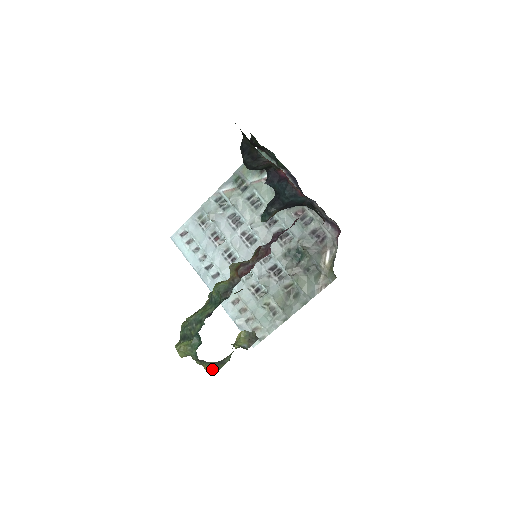
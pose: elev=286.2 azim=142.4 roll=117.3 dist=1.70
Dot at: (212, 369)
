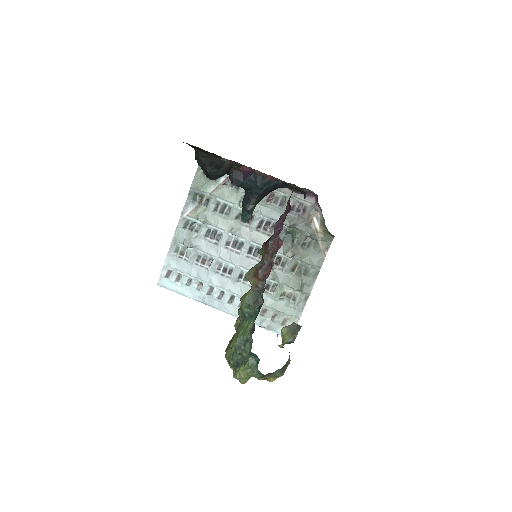
Dot at: (277, 377)
